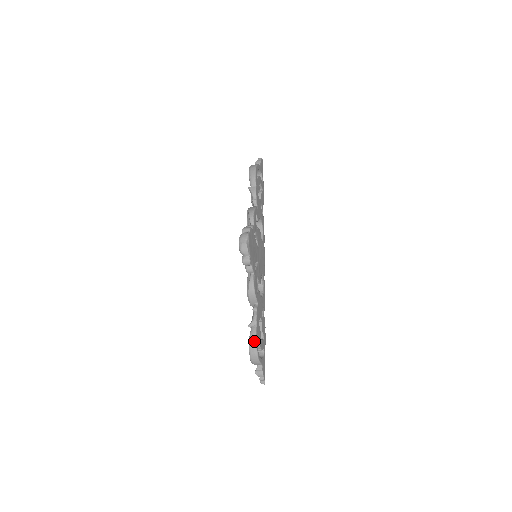
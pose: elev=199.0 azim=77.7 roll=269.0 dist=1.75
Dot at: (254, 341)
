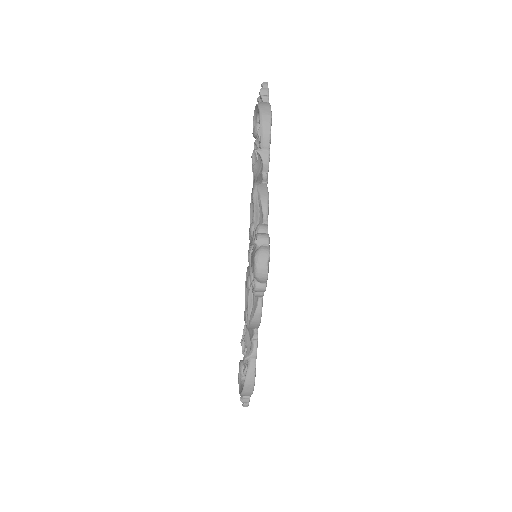
Dot at: (252, 380)
